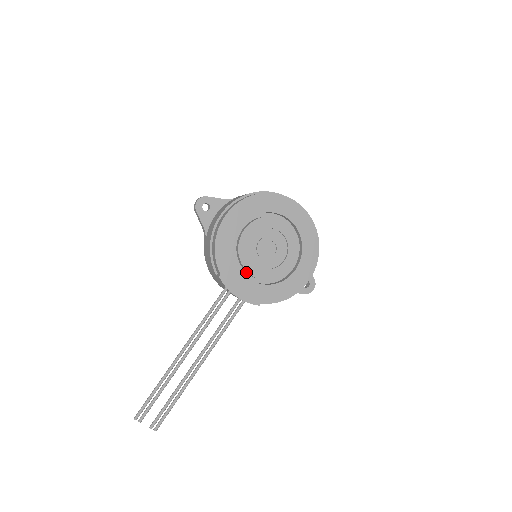
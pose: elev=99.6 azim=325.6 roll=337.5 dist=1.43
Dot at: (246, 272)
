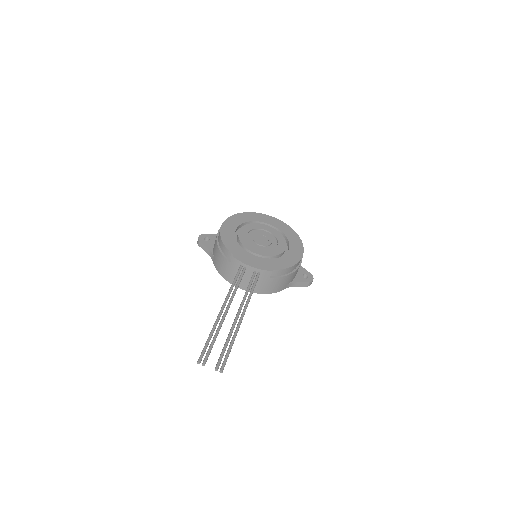
Dot at: occluded
